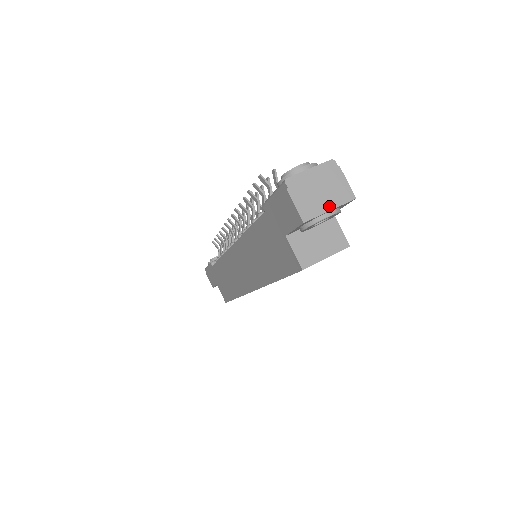
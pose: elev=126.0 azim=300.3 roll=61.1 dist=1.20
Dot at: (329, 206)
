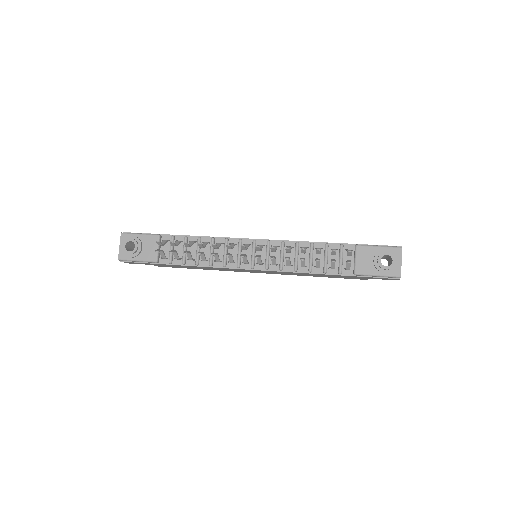
Dot at: occluded
